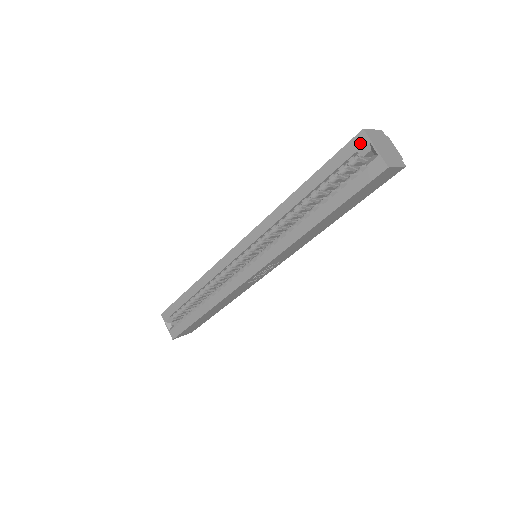
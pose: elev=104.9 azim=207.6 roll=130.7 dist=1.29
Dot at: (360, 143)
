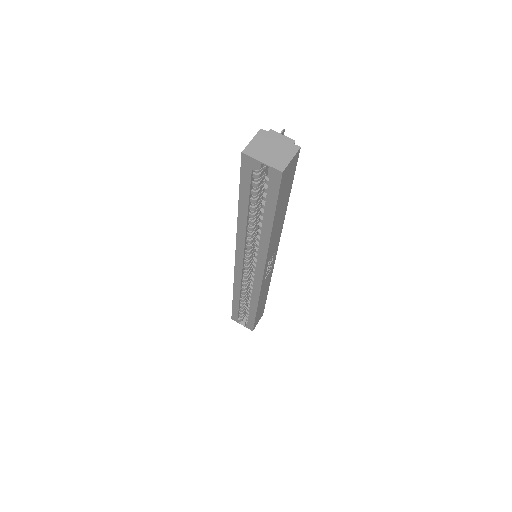
Dot at: (249, 163)
